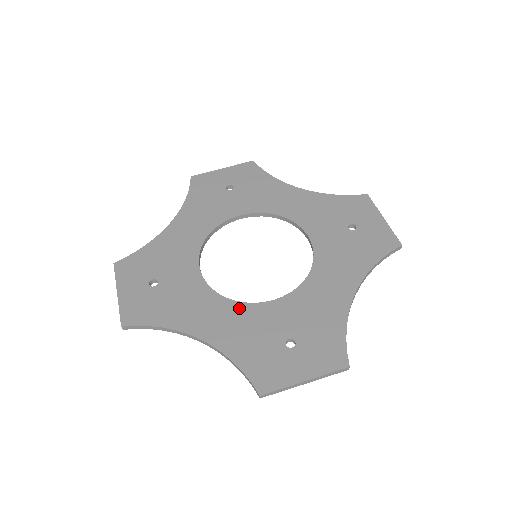
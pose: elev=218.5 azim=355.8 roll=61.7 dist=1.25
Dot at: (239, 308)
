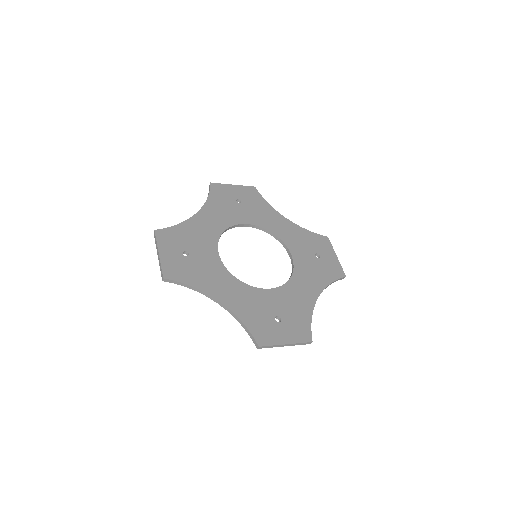
Dot at: (246, 288)
